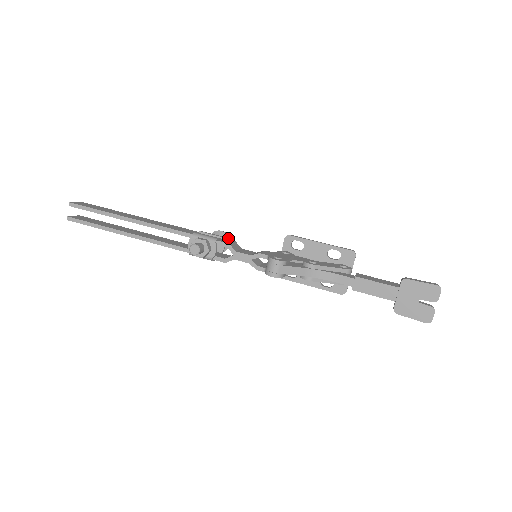
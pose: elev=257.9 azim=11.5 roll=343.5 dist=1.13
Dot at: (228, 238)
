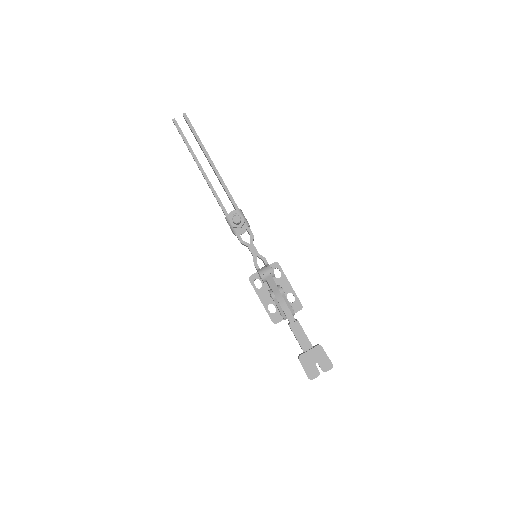
Dot at: occluded
